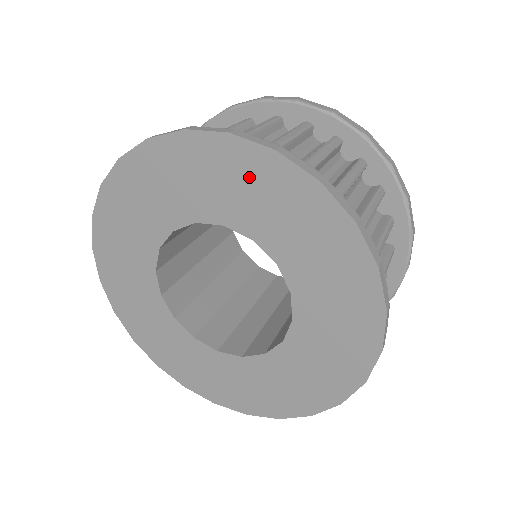
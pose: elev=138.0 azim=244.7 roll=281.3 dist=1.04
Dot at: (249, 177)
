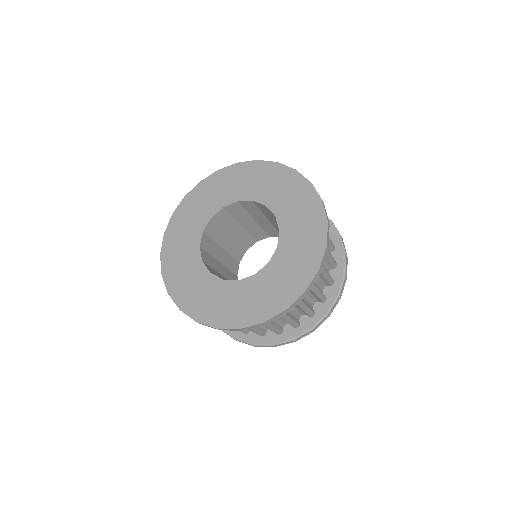
Dot at: (293, 189)
